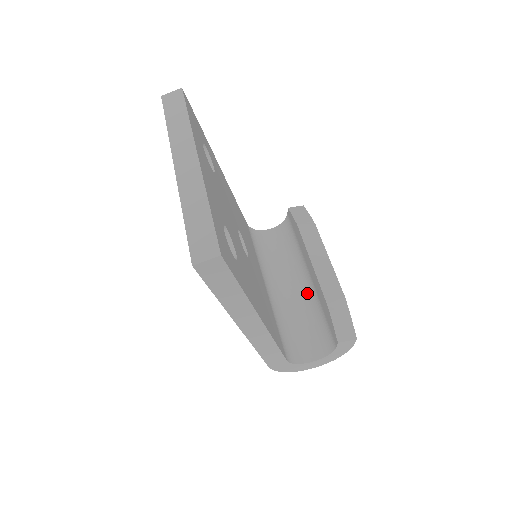
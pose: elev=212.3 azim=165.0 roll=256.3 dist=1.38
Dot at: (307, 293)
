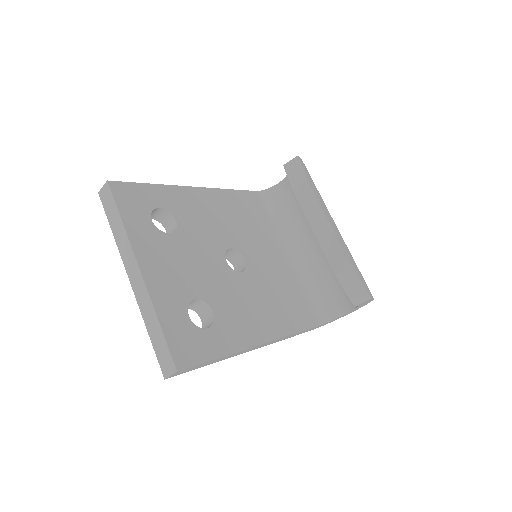
Dot at: occluded
